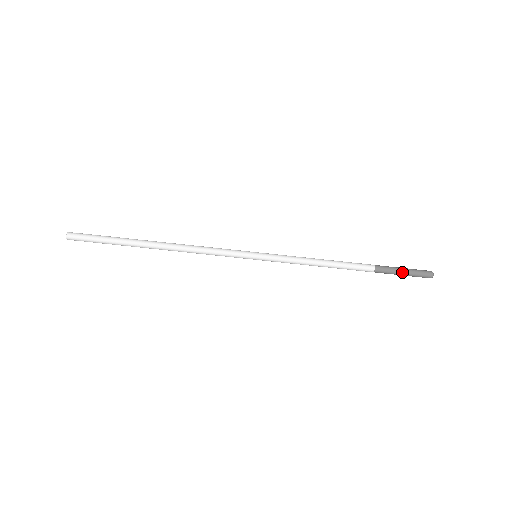
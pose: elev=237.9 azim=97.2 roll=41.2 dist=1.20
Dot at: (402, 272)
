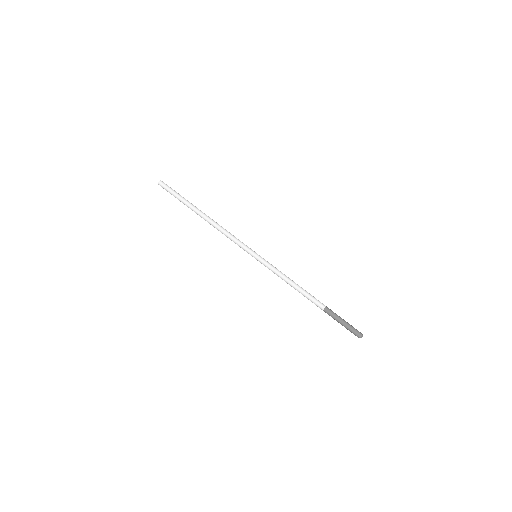
Dot at: (343, 319)
